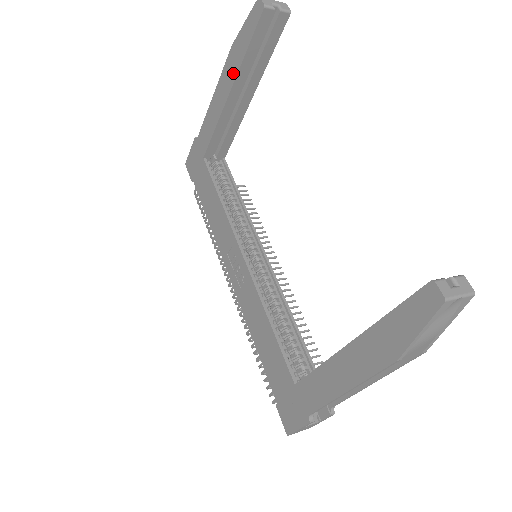
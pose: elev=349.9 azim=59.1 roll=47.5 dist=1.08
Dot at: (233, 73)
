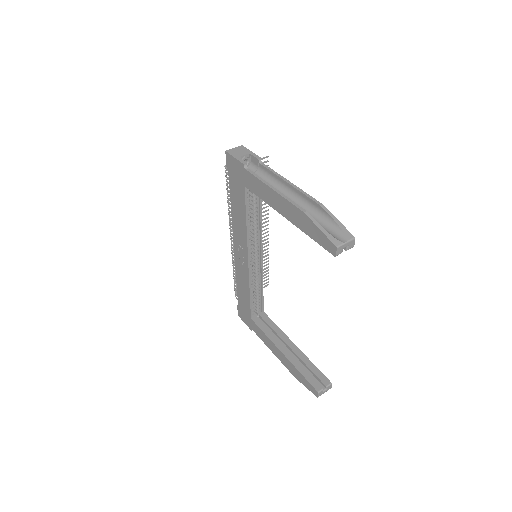
Dot at: (295, 221)
